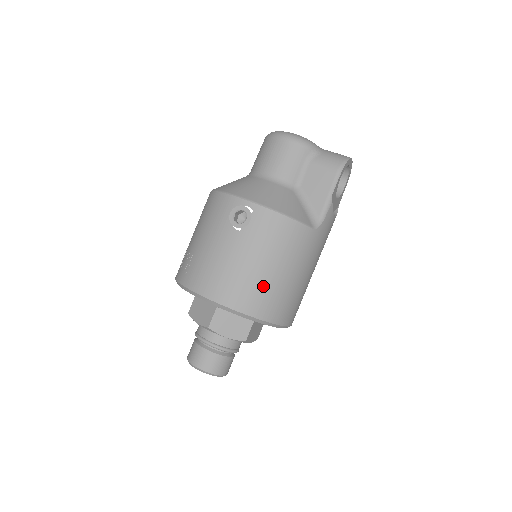
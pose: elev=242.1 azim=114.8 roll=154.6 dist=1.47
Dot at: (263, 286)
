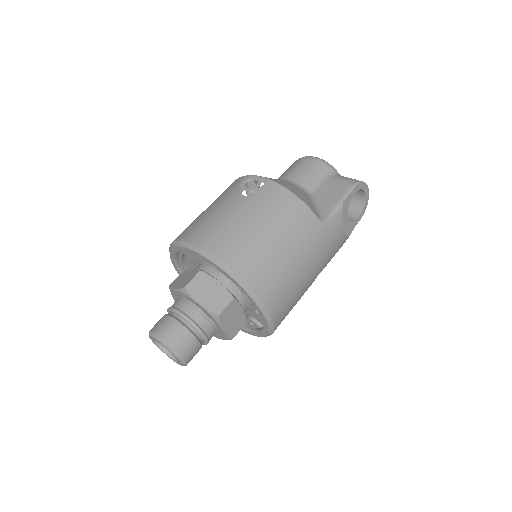
Dot at: (254, 247)
